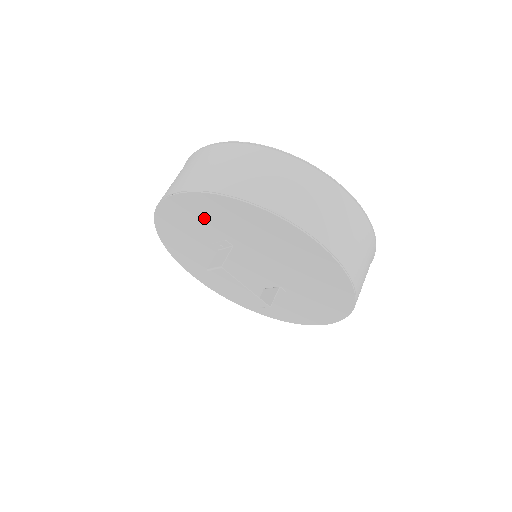
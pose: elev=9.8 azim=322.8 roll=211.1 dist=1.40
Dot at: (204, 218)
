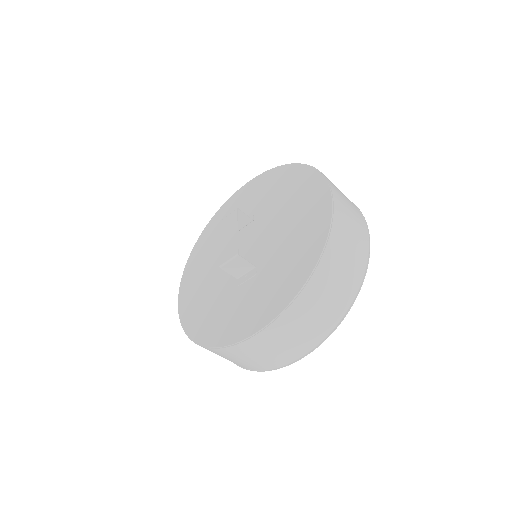
Dot at: (255, 196)
